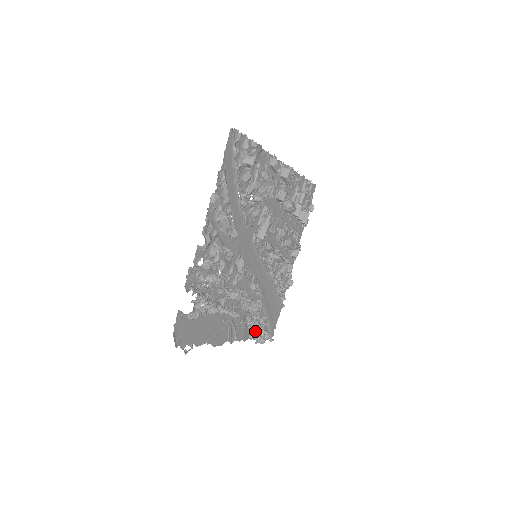
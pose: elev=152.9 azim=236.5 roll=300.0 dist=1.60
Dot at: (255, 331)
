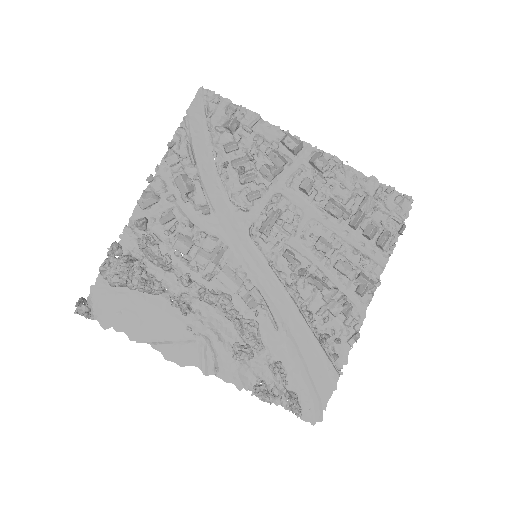
Dot at: (257, 378)
